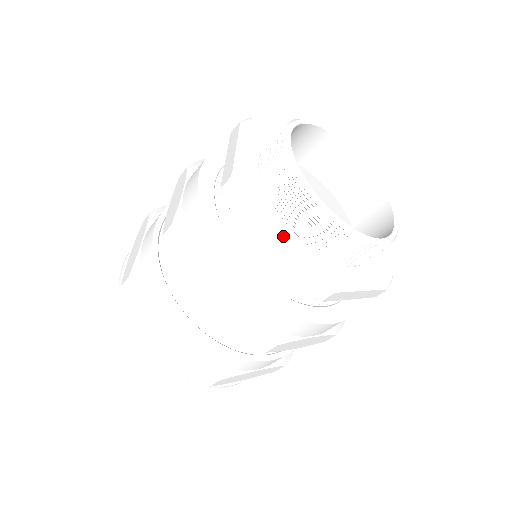
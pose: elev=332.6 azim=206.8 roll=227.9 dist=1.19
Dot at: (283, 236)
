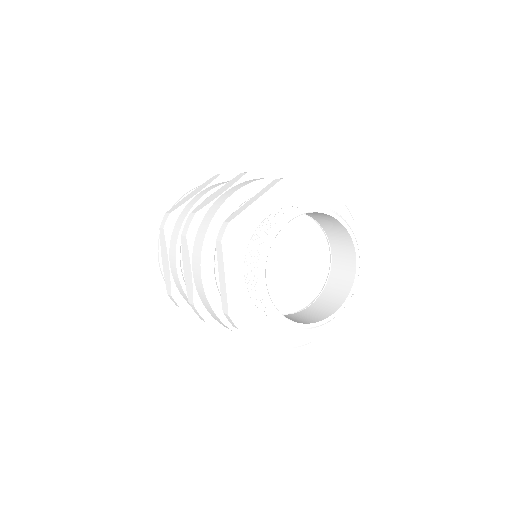
Dot at: (233, 278)
